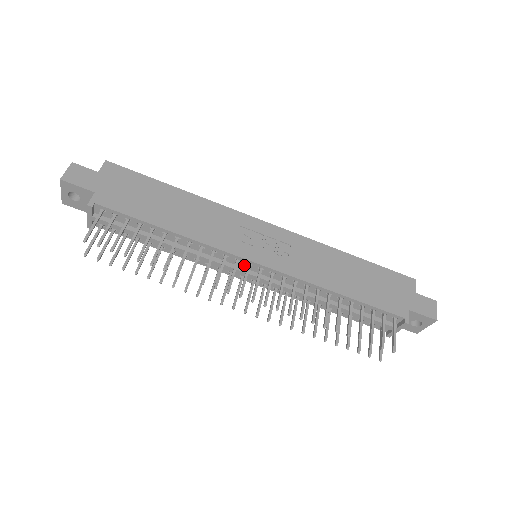
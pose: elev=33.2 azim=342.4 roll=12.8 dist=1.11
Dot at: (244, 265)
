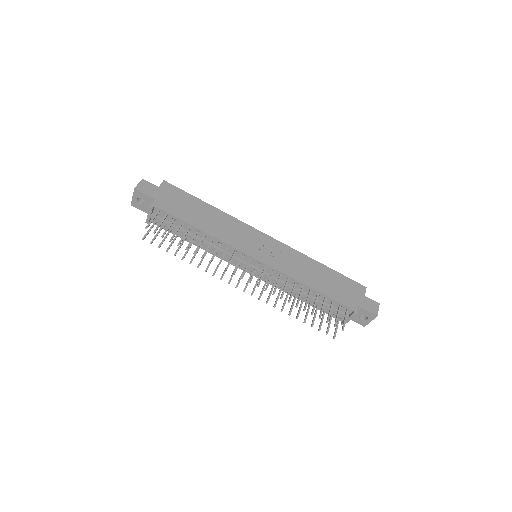
Dot at: (247, 260)
